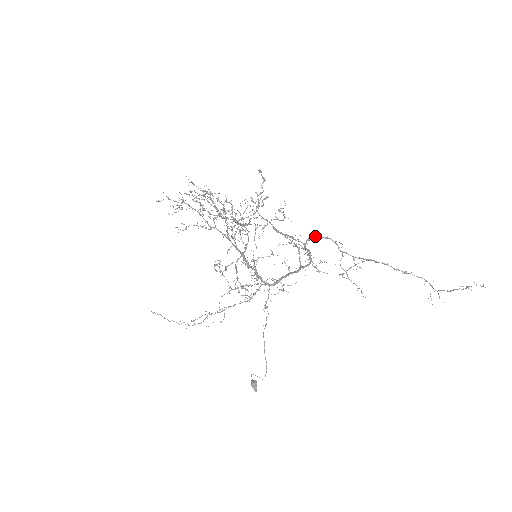
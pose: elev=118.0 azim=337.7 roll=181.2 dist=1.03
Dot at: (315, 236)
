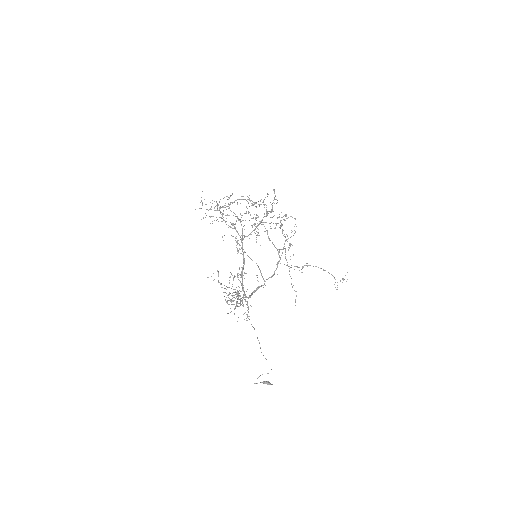
Dot at: occluded
